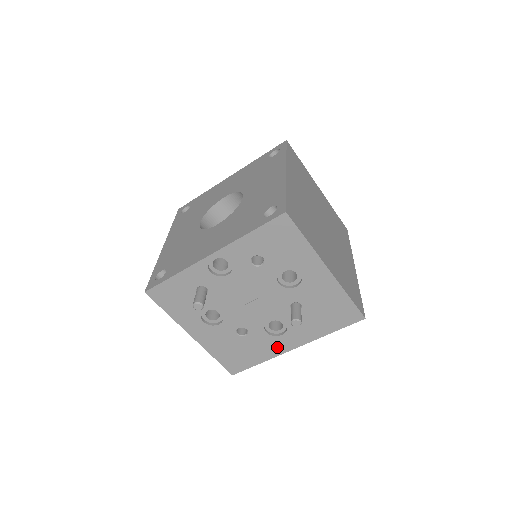
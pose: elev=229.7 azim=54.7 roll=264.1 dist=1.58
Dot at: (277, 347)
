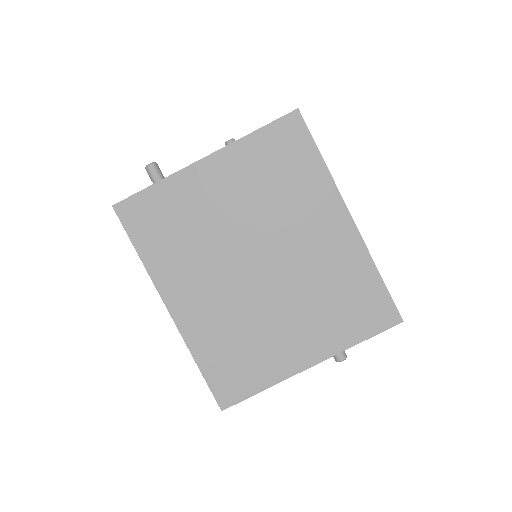
Dot at: occluded
